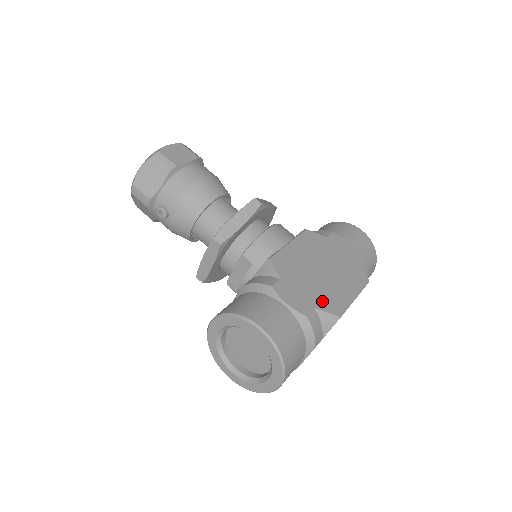
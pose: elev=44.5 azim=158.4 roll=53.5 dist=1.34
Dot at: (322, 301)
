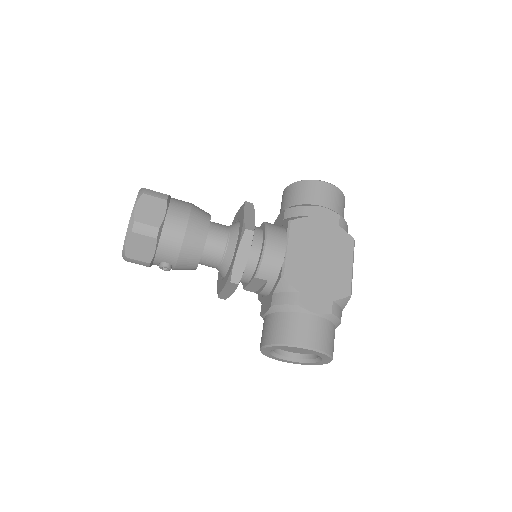
Dot at: (335, 290)
